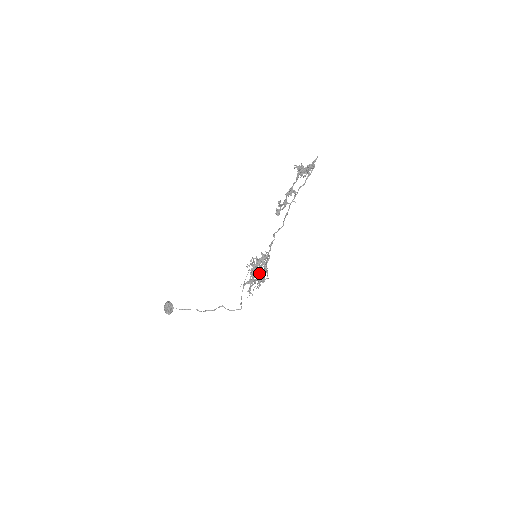
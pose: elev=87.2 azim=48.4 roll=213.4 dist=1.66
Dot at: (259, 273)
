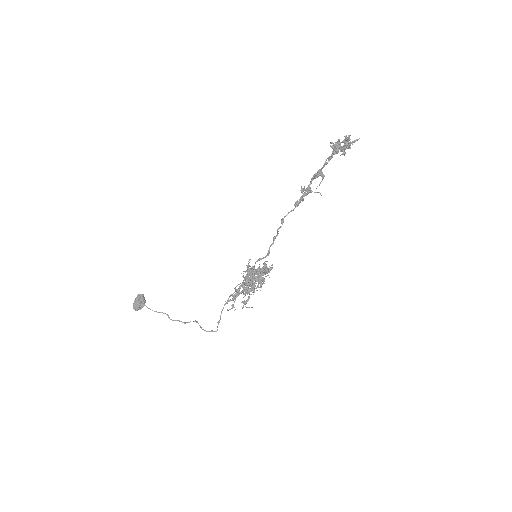
Dot at: occluded
